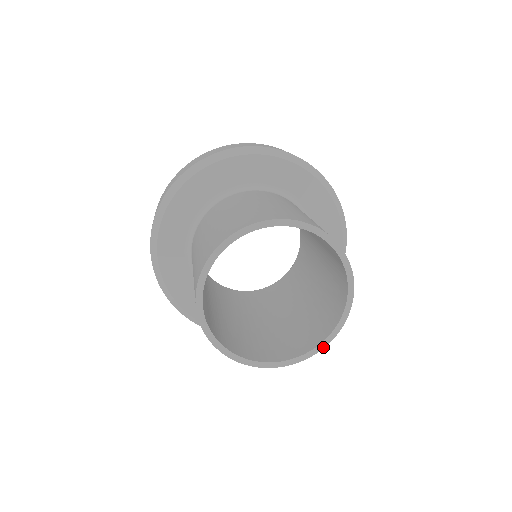
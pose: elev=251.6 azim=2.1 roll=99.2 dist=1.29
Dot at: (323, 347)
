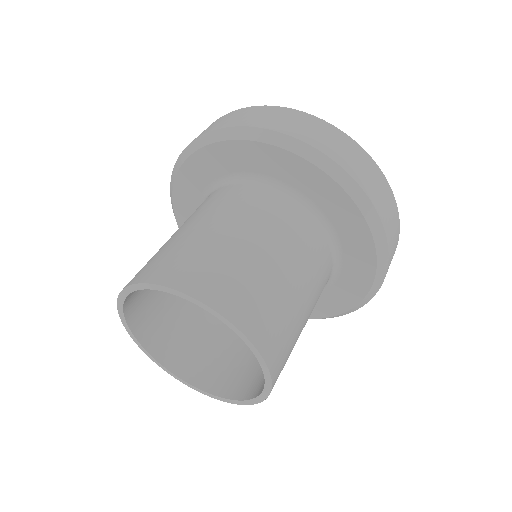
Dot at: (253, 403)
